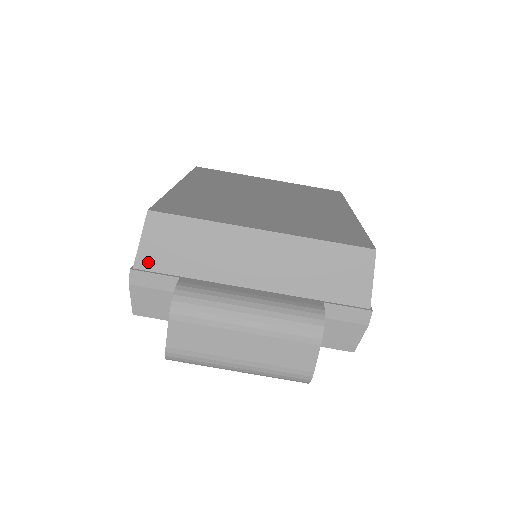
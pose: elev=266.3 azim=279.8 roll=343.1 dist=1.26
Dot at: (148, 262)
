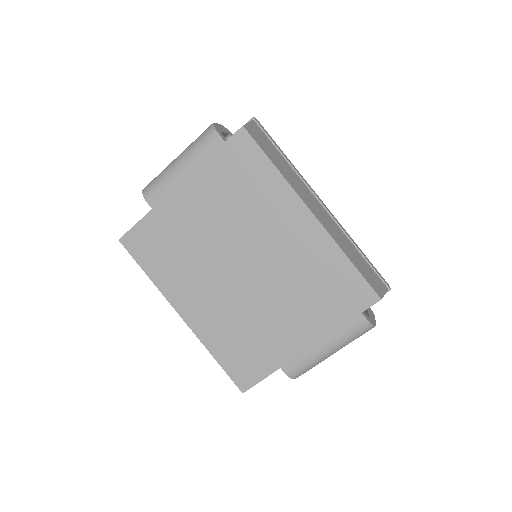
Dot at: occluded
